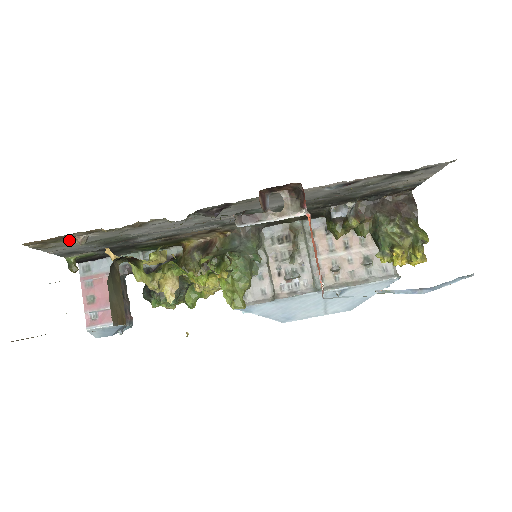
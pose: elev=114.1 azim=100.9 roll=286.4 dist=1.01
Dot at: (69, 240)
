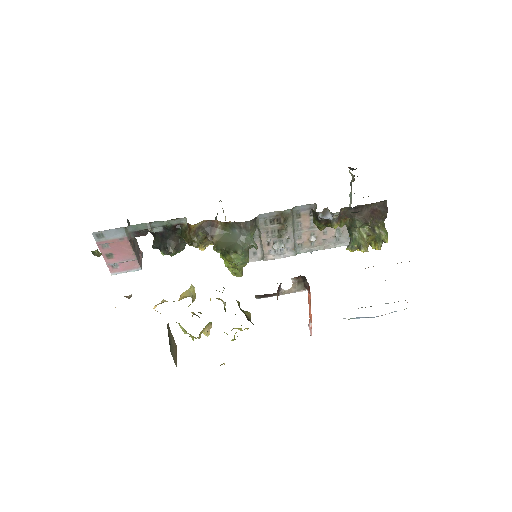
Dot at: occluded
